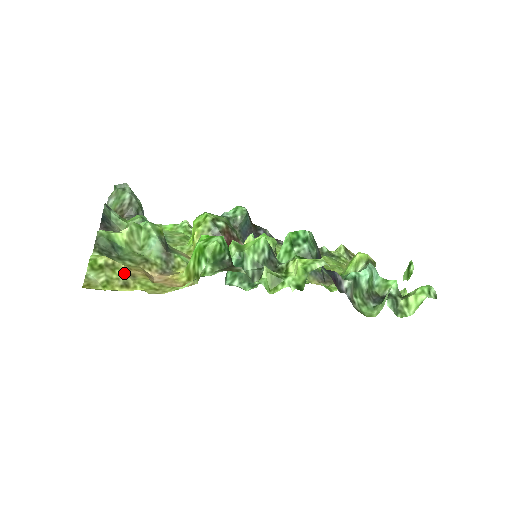
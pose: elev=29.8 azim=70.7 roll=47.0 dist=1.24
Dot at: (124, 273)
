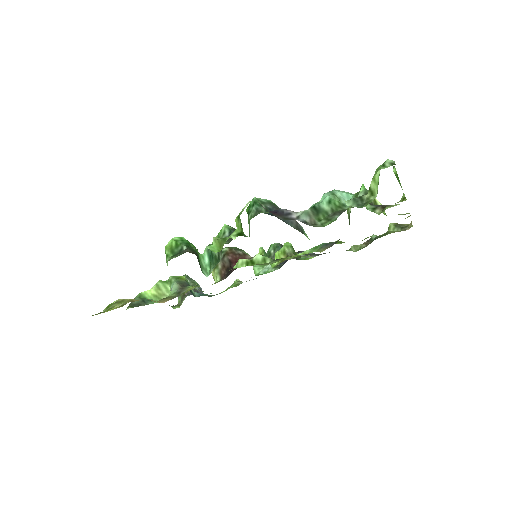
Dot at: (127, 301)
